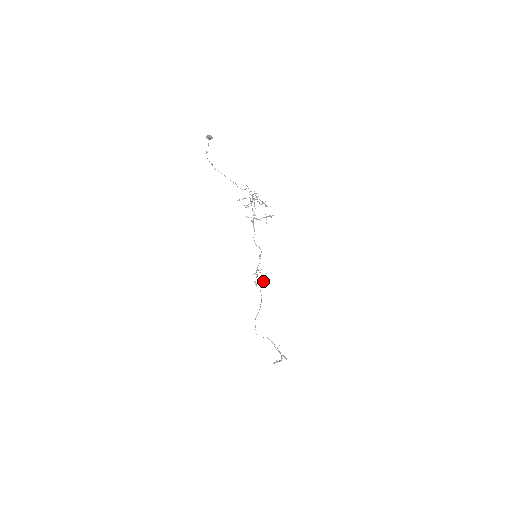
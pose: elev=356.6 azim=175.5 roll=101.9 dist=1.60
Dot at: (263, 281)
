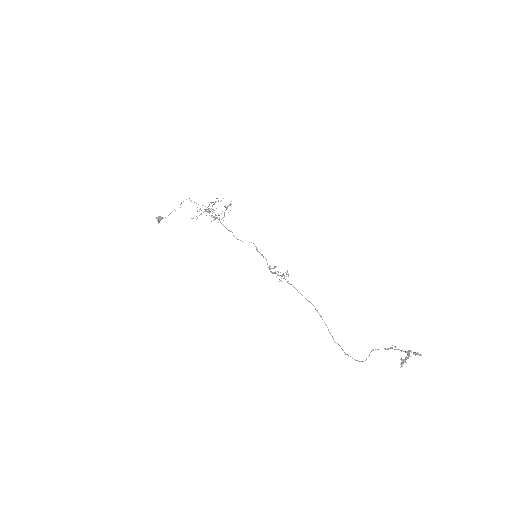
Dot at: occluded
